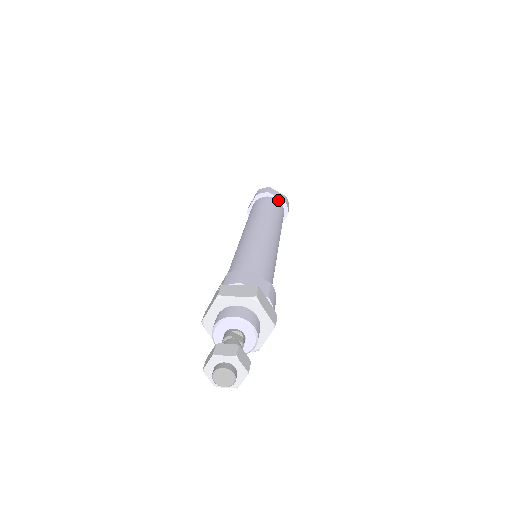
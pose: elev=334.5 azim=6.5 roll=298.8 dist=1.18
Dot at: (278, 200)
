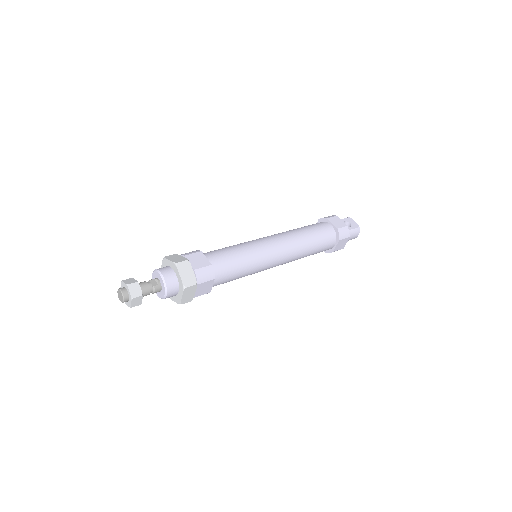
Dot at: (333, 226)
